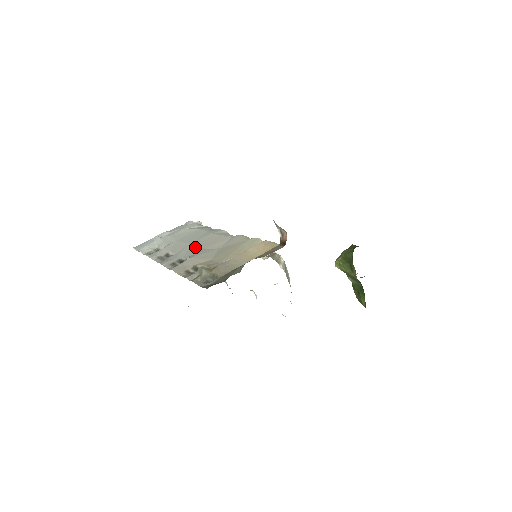
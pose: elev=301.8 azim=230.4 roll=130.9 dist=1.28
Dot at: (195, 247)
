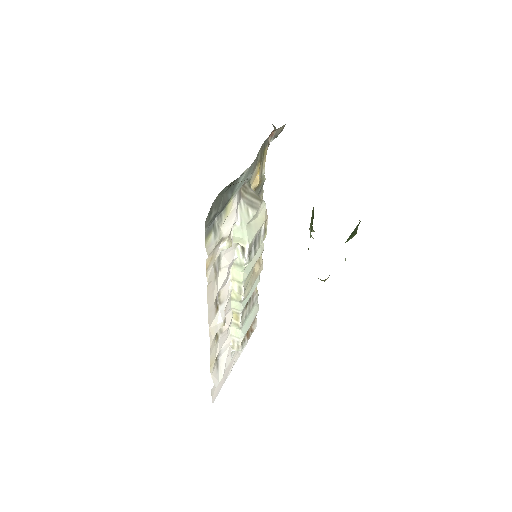
Dot at: occluded
